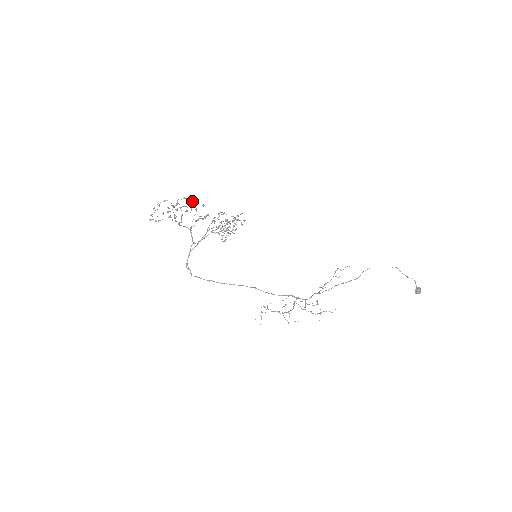
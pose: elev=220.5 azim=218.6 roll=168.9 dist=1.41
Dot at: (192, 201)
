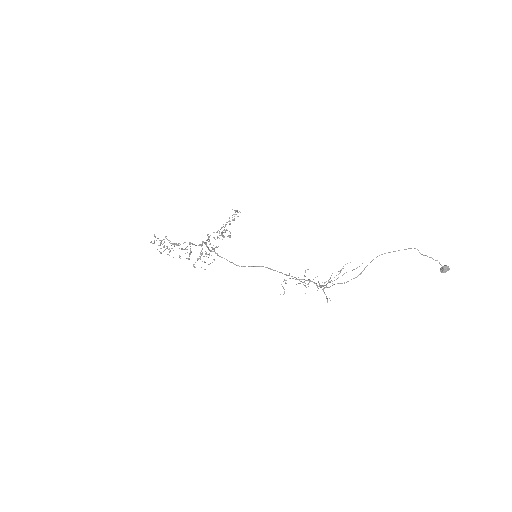
Dot at: occluded
